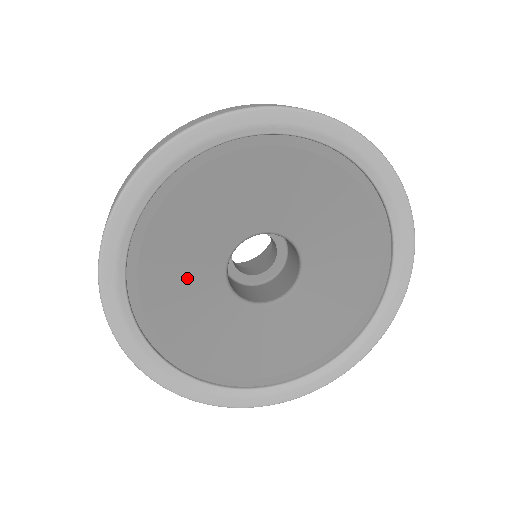
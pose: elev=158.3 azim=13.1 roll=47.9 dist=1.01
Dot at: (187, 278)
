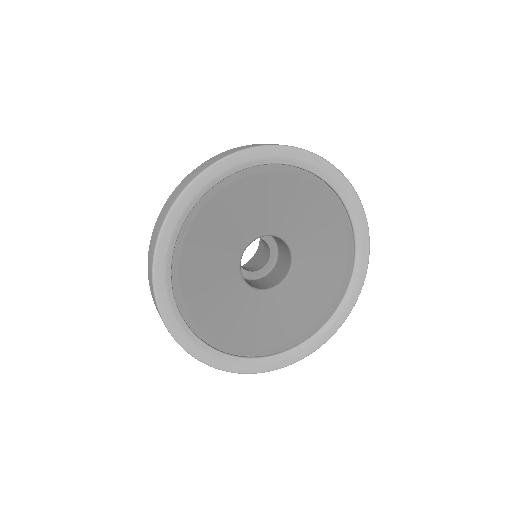
Dot at: (240, 314)
